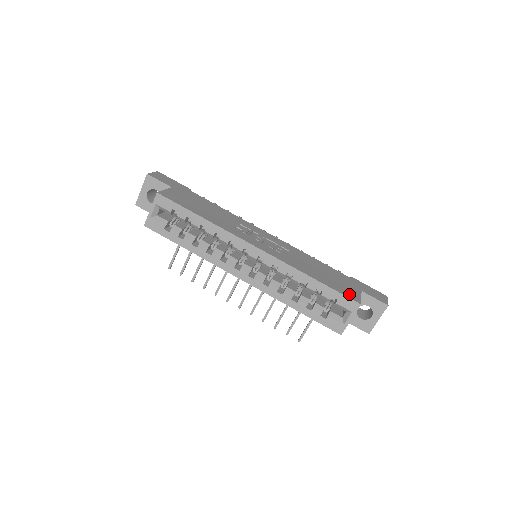
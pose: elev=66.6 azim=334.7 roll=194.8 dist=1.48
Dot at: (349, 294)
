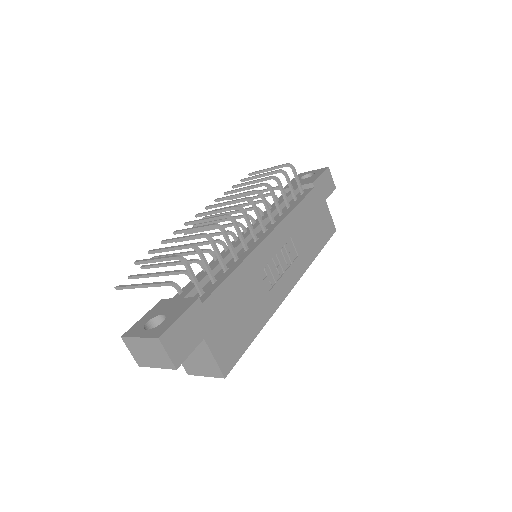
Dot at: (329, 229)
